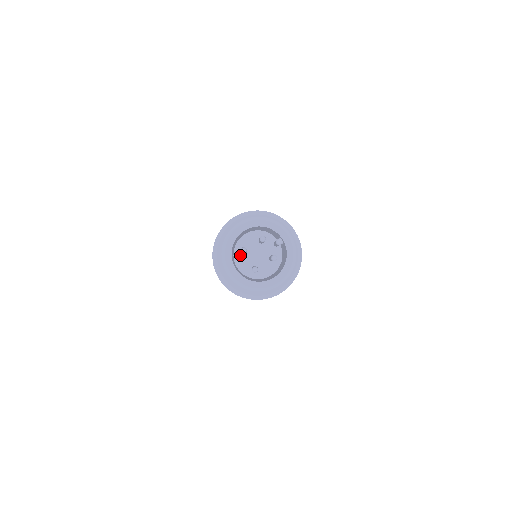
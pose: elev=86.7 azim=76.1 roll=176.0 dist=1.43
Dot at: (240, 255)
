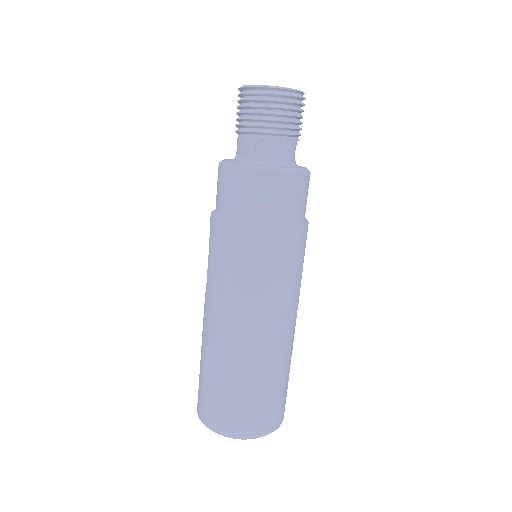
Dot at: occluded
